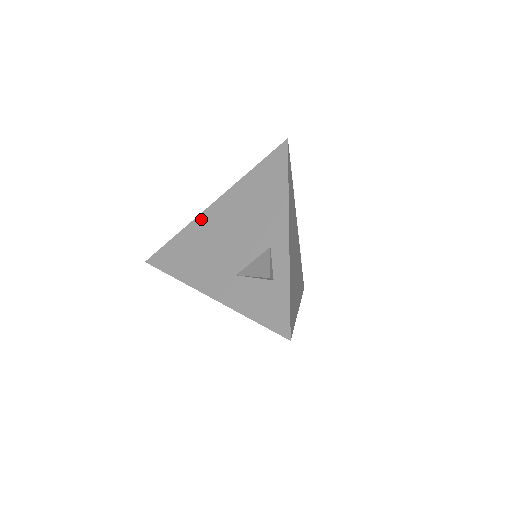
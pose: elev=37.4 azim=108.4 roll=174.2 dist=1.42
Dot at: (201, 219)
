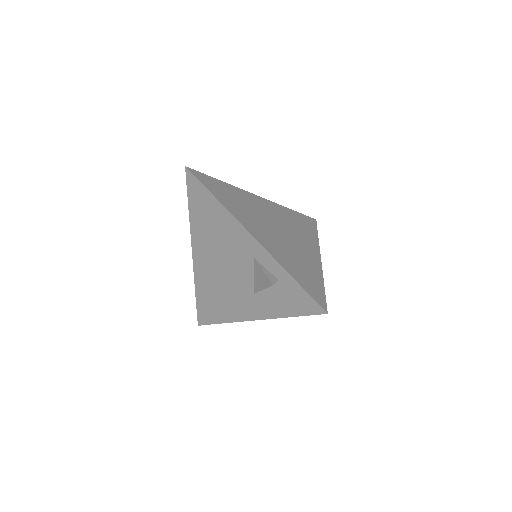
Dot at: (197, 271)
